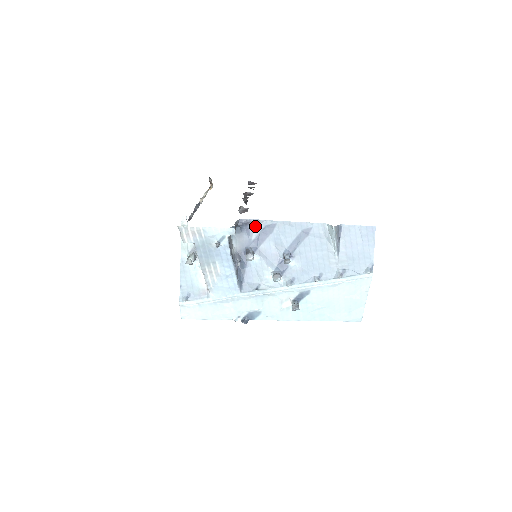
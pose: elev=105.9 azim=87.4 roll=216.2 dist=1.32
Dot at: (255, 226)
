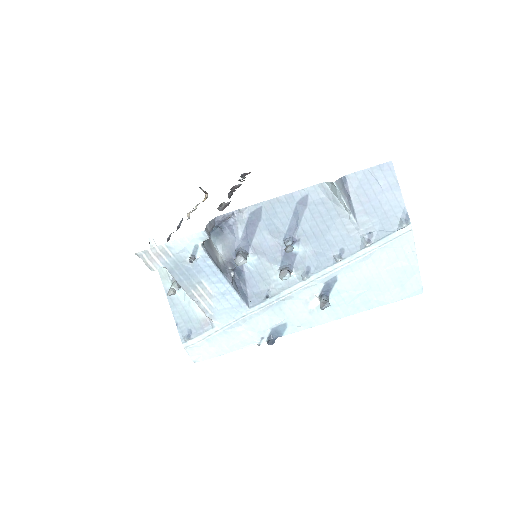
Dot at: (237, 219)
